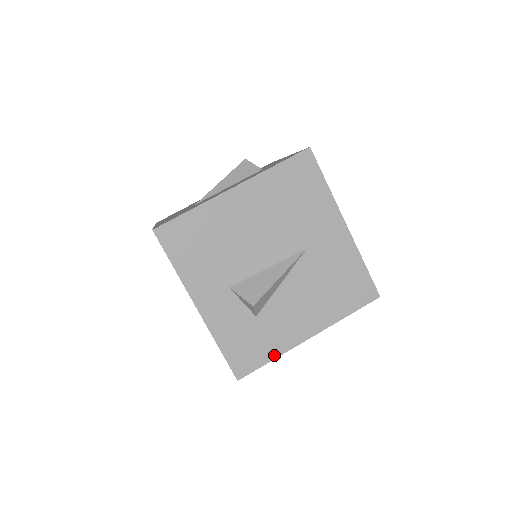
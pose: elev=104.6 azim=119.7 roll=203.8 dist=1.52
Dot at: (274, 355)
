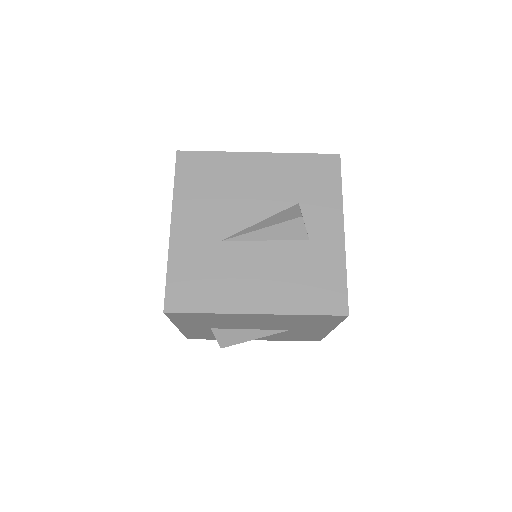
Dot at: occluded
